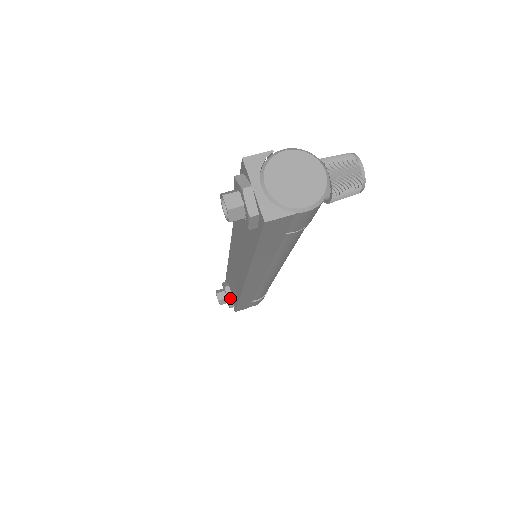
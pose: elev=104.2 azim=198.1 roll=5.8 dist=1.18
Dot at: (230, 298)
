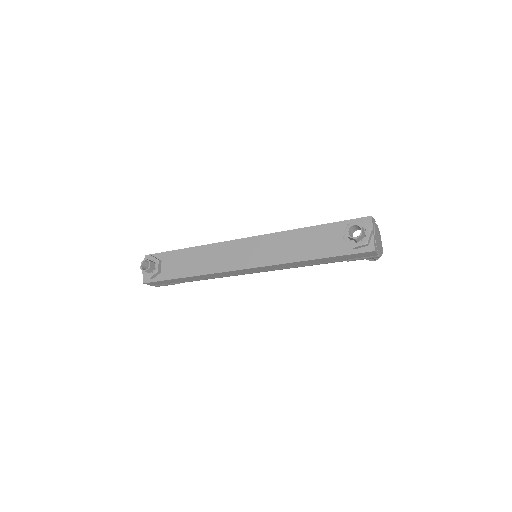
Dot at: (159, 271)
